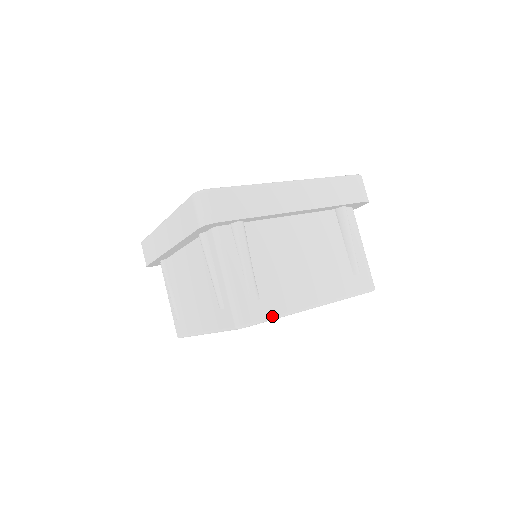
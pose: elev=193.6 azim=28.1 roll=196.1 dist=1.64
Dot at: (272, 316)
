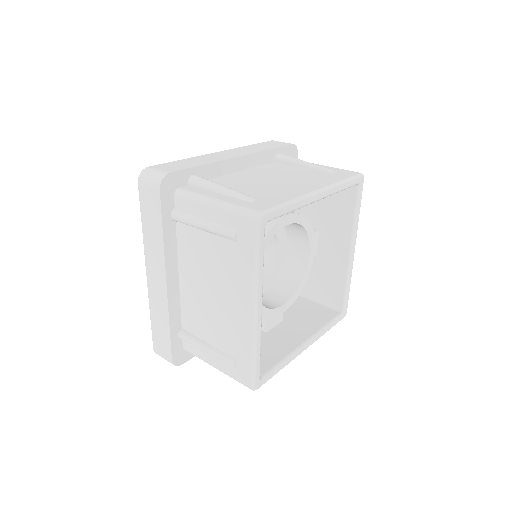
Dot at: (283, 202)
